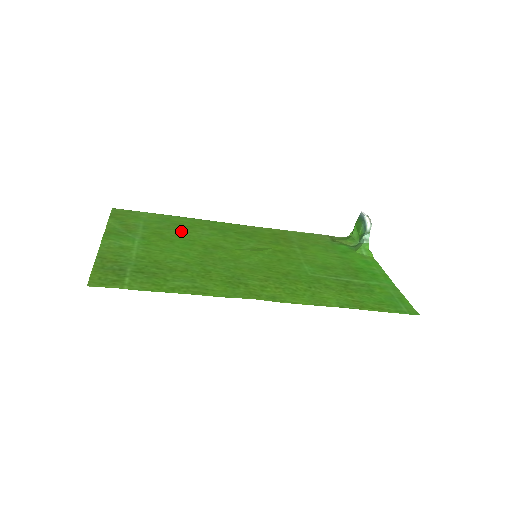
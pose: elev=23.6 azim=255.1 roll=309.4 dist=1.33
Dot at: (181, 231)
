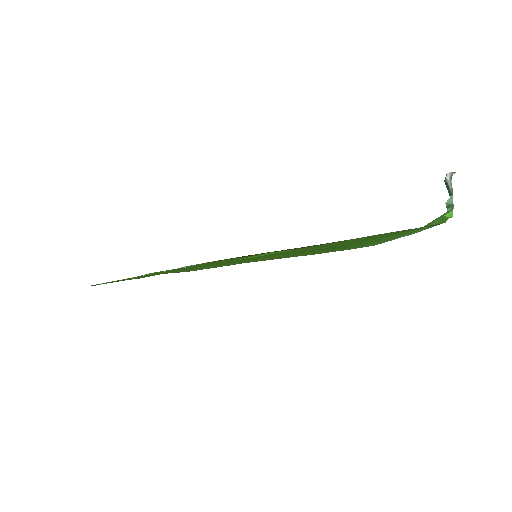
Dot at: occluded
